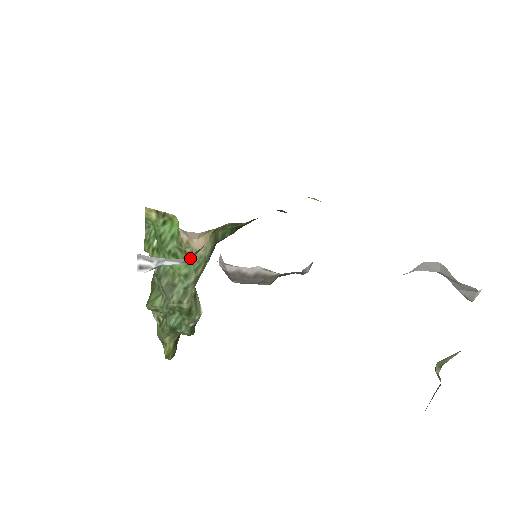
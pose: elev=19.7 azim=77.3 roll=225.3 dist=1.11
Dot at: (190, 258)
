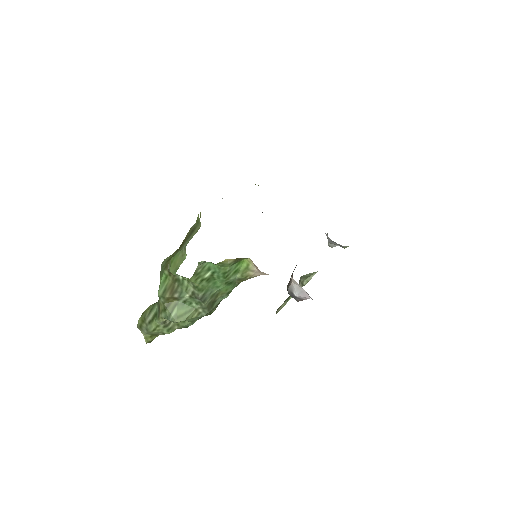
Dot at: occluded
